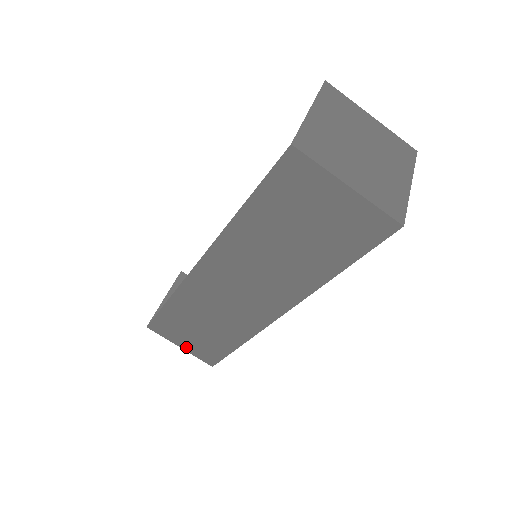
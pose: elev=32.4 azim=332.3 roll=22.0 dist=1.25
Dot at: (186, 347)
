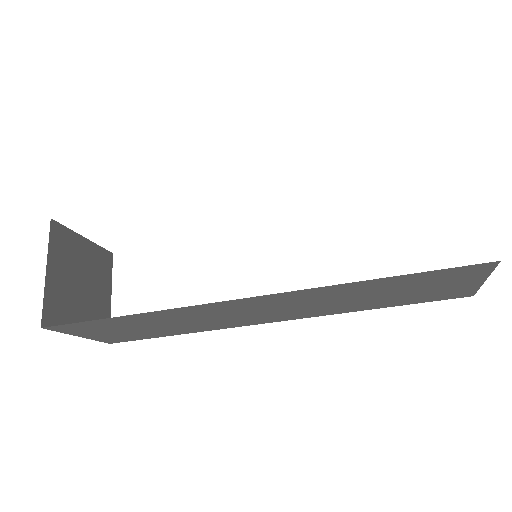
Dot at: (91, 336)
